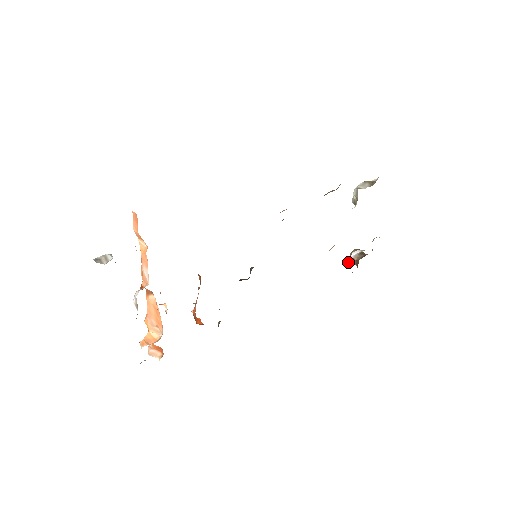
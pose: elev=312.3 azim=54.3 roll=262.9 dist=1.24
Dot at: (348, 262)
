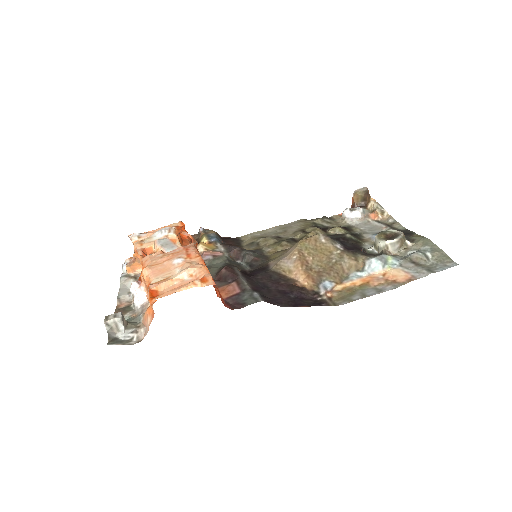
Dot at: (344, 214)
